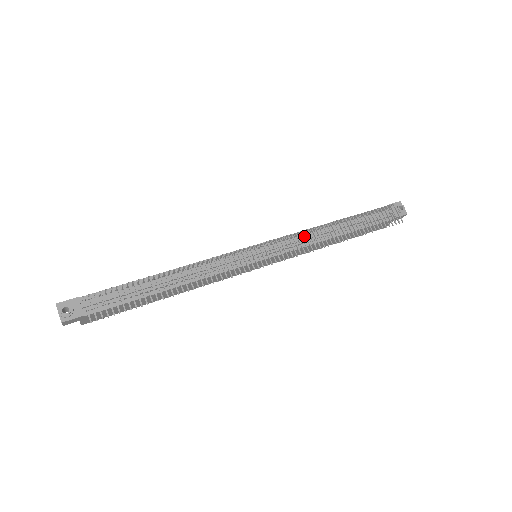
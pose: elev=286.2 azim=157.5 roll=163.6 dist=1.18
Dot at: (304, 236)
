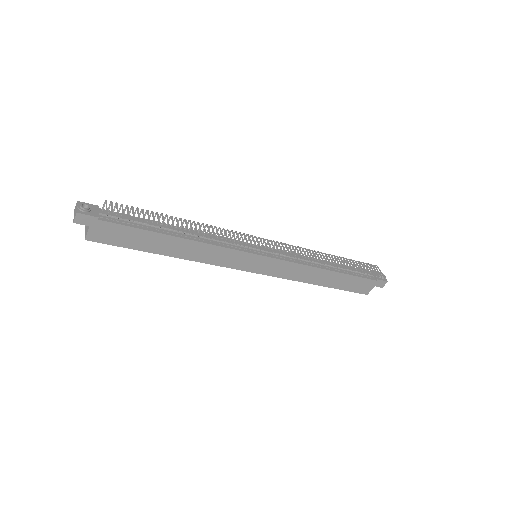
Dot at: occluded
